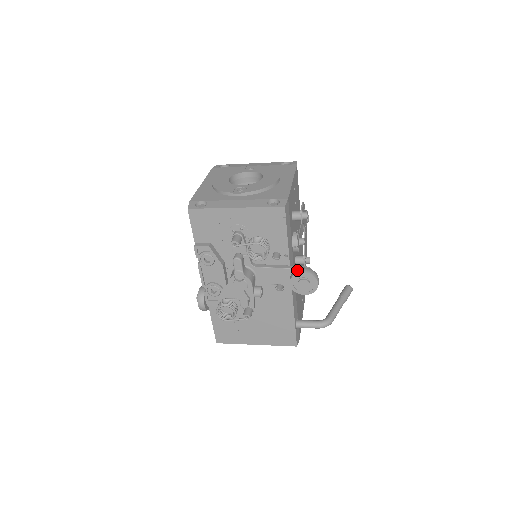
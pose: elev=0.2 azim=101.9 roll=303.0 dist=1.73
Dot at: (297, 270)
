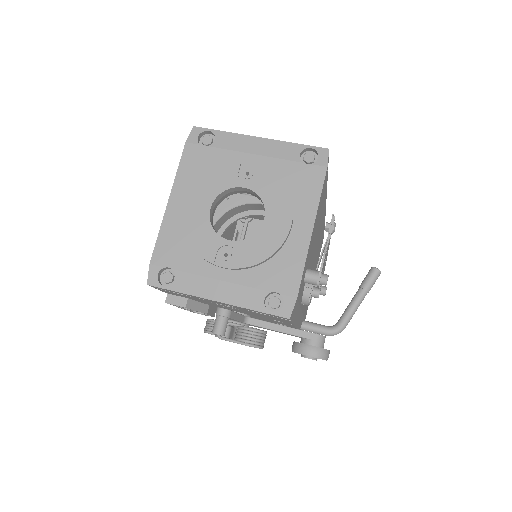
Dot at: (302, 349)
